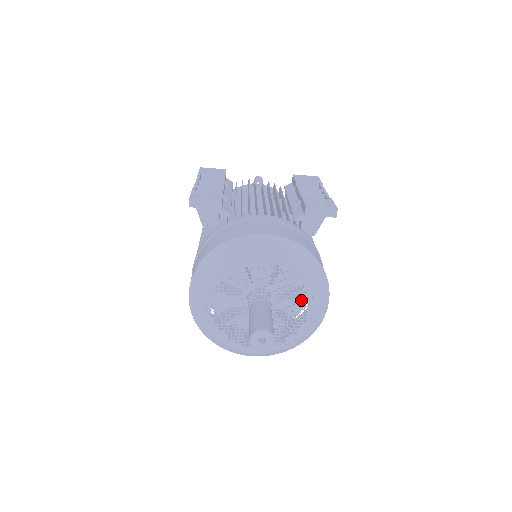
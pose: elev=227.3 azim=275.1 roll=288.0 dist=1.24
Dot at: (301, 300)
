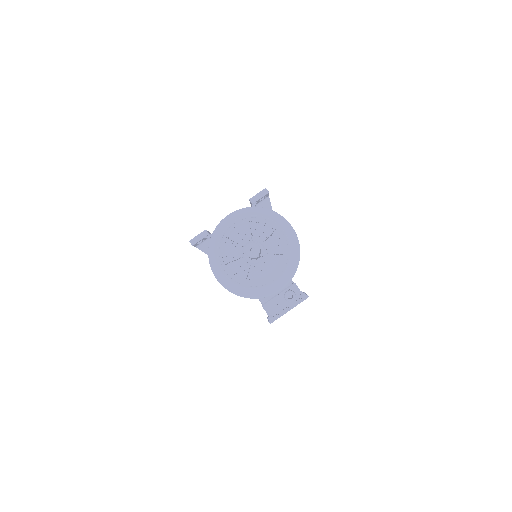
Dot at: occluded
